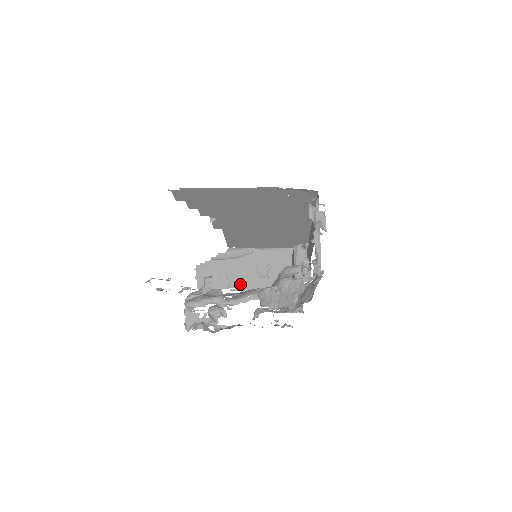
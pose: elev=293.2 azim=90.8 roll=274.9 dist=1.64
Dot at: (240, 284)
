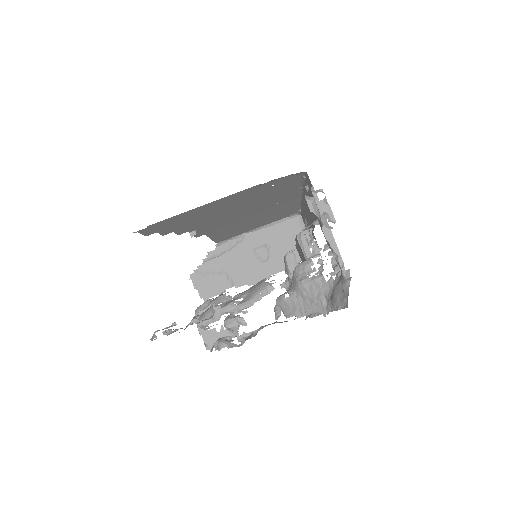
Dot at: (244, 277)
